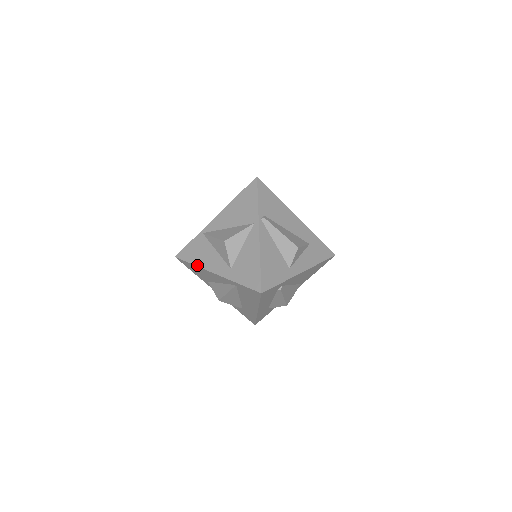
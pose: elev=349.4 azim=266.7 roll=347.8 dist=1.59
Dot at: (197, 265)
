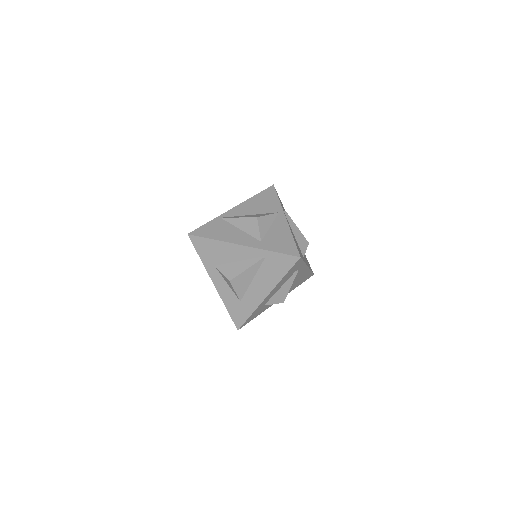
Dot at: (219, 239)
